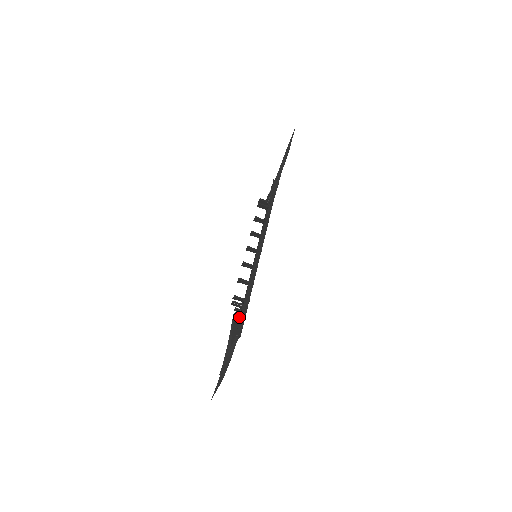
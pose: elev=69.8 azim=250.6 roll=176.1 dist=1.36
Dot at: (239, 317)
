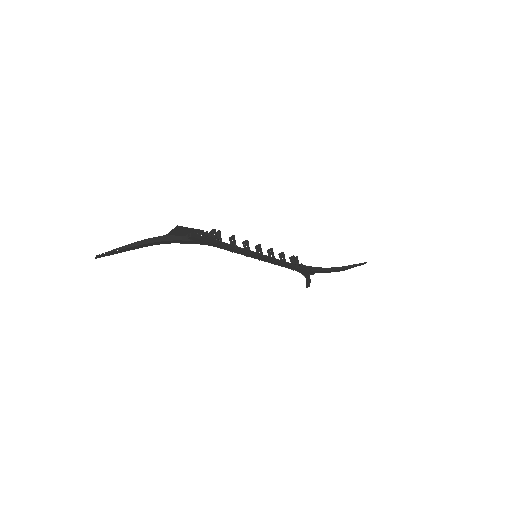
Dot at: (206, 235)
